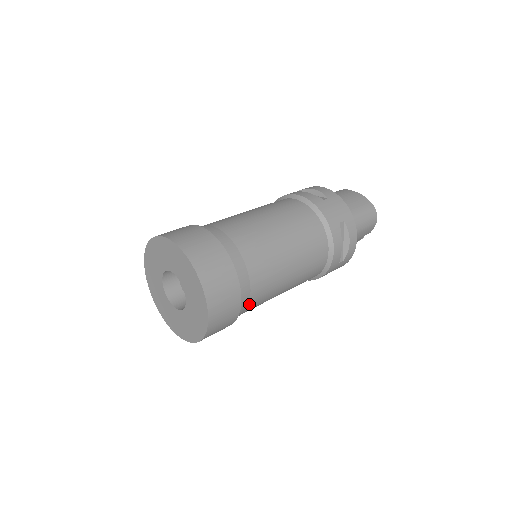
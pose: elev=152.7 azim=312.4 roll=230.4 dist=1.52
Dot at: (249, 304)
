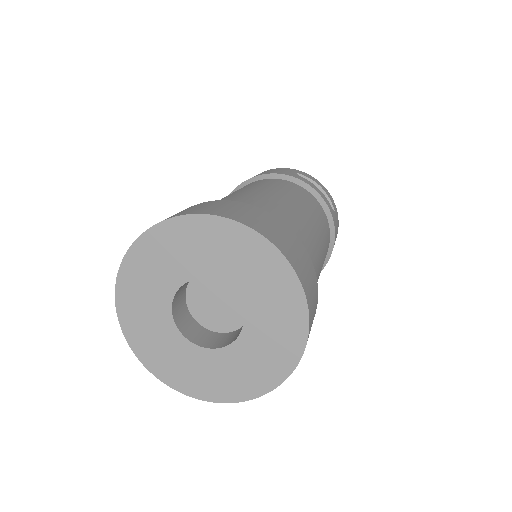
Dot at: occluded
